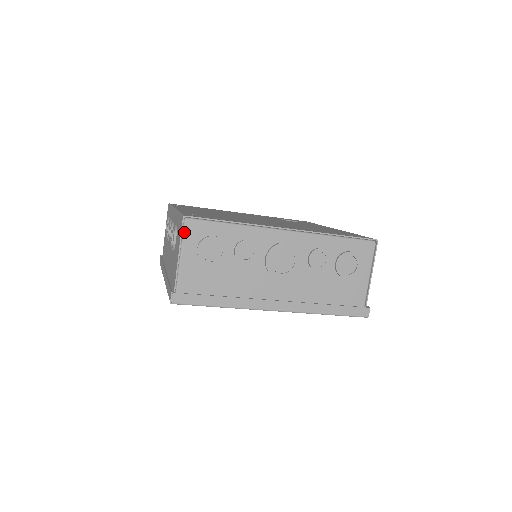
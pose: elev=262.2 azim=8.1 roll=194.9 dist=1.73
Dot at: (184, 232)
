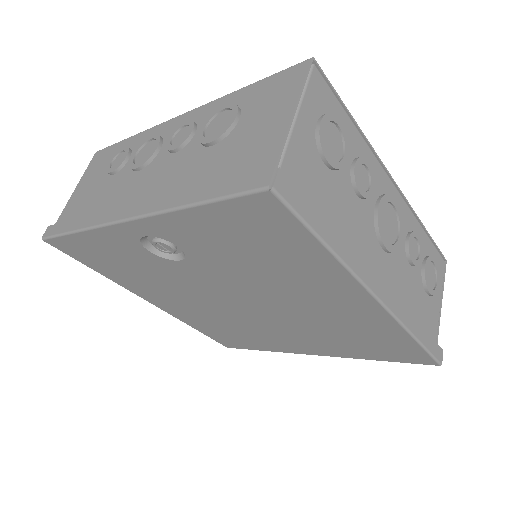
Dot at: (308, 82)
